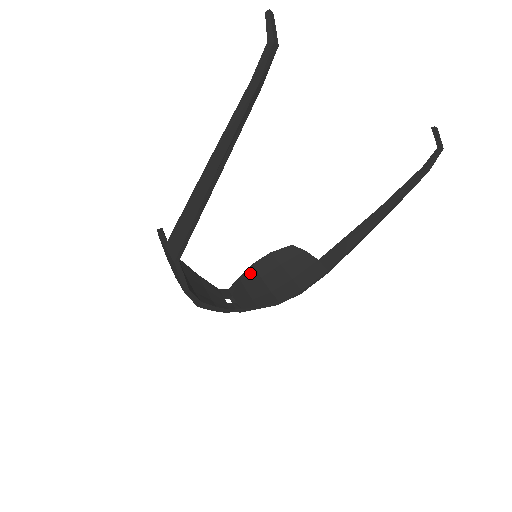
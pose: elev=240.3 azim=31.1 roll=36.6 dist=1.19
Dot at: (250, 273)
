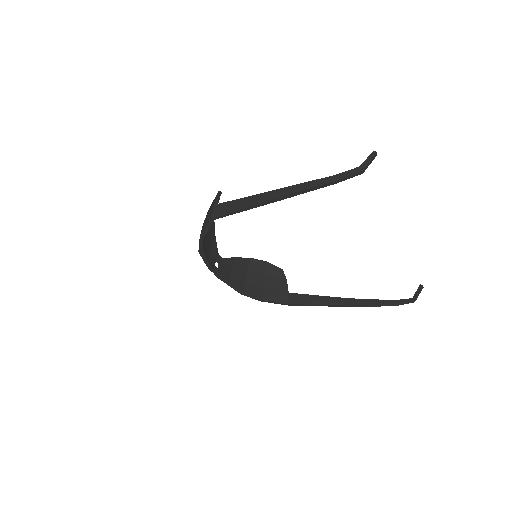
Dot at: (244, 261)
